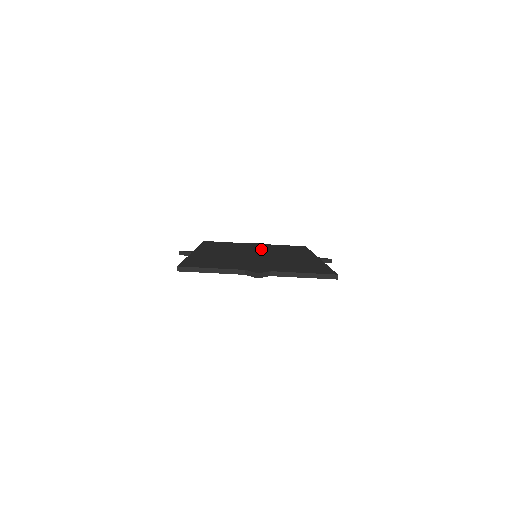
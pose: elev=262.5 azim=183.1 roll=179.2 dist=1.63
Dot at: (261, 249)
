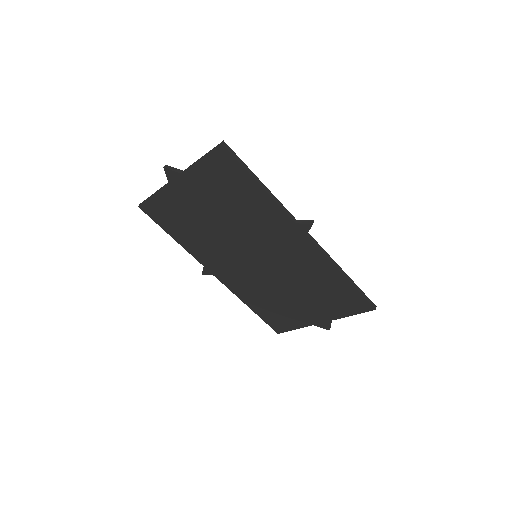
Dot at: occluded
